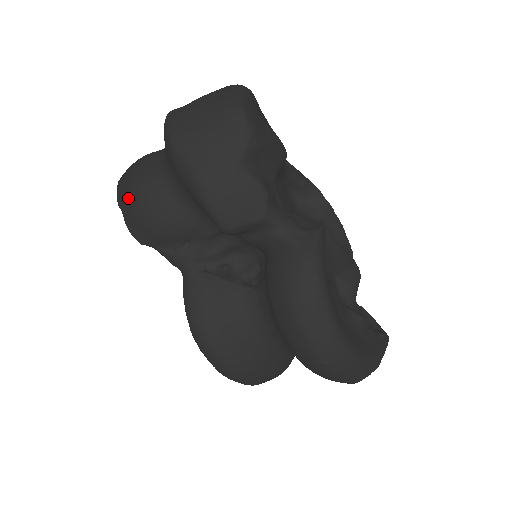
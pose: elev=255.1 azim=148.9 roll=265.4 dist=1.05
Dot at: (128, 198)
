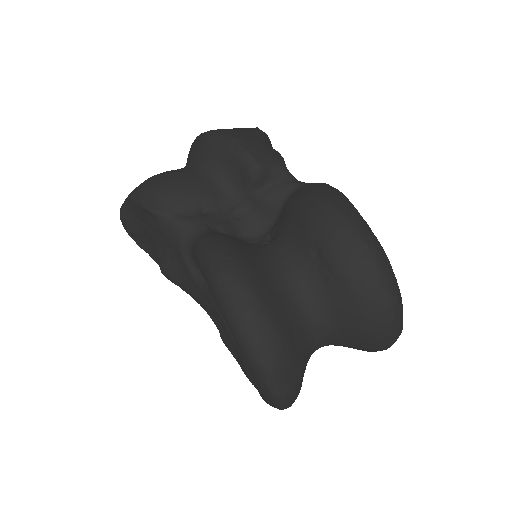
Dot at: (150, 182)
